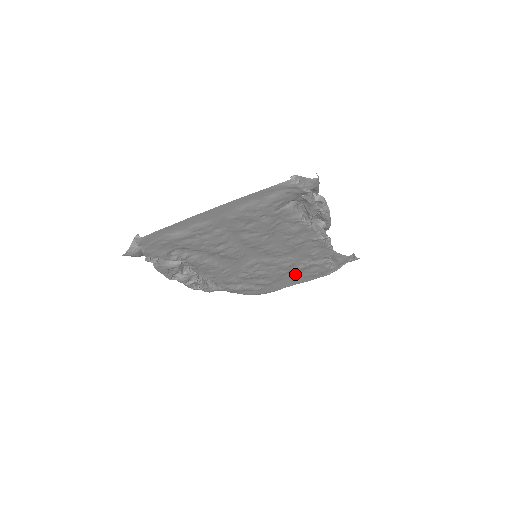
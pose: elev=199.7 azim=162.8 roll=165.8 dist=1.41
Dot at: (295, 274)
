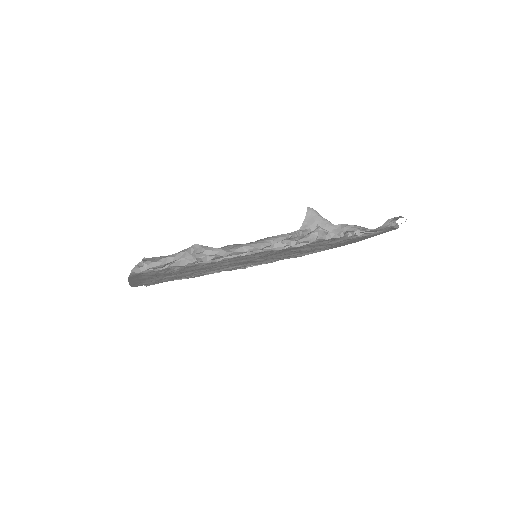
Dot at: (341, 242)
